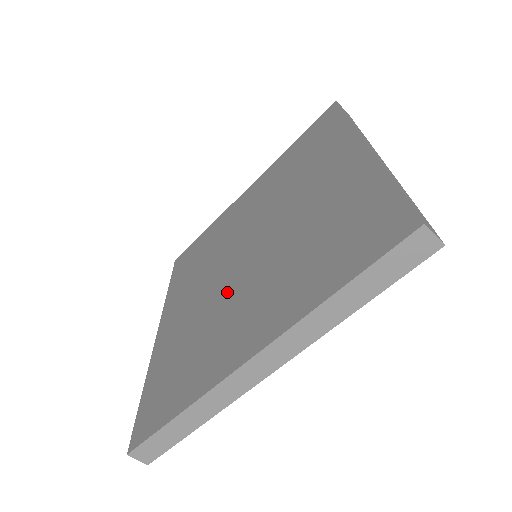
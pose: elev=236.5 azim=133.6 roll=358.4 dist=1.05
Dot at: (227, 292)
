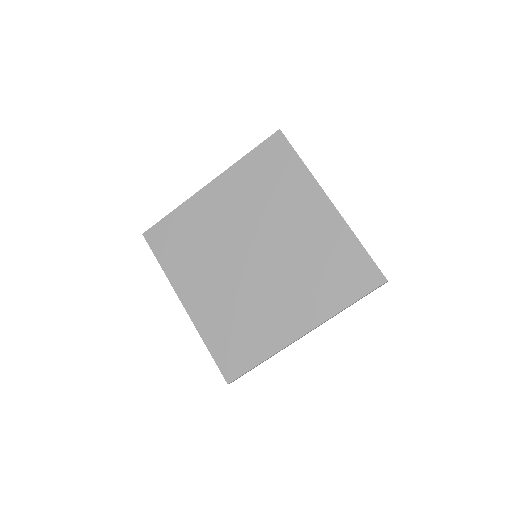
Dot at: (253, 287)
